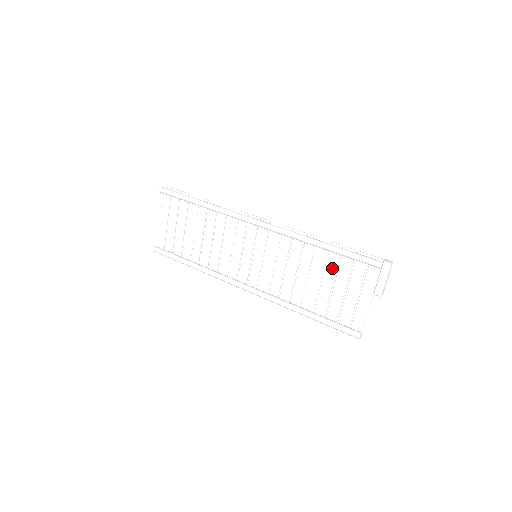
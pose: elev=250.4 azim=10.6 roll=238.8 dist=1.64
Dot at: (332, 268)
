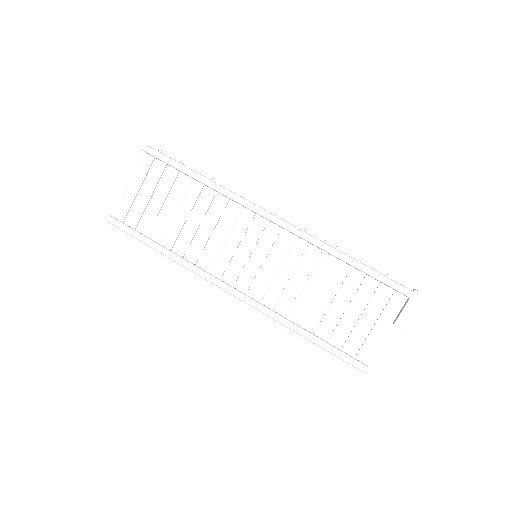
Dot at: (350, 287)
